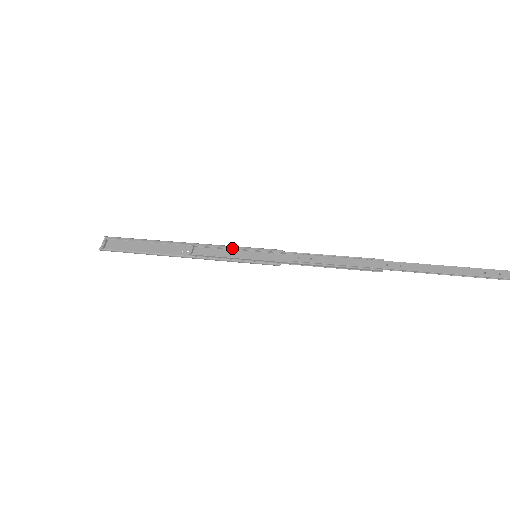
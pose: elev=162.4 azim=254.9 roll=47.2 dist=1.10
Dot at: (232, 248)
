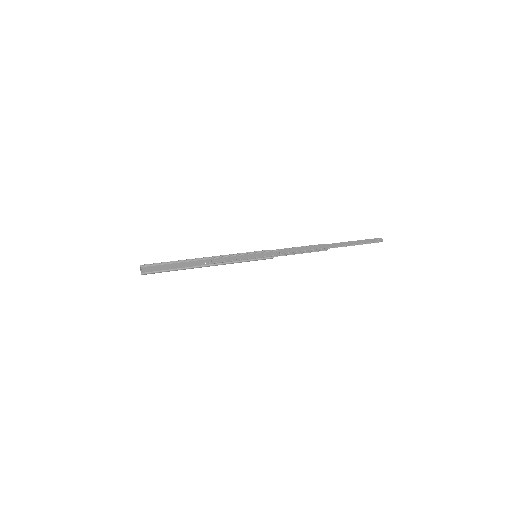
Dot at: (239, 254)
